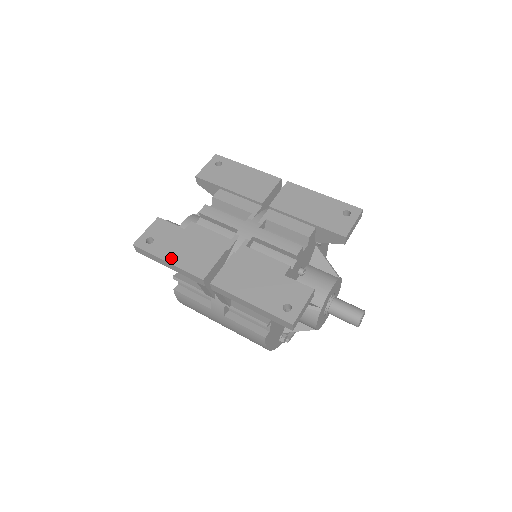
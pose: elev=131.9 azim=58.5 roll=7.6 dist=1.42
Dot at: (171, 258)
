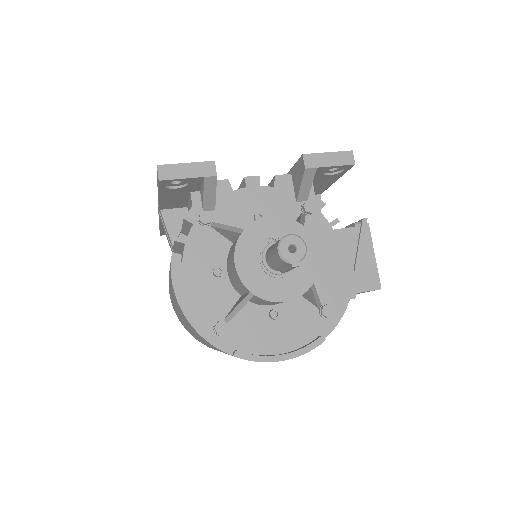
Dot at: occluded
